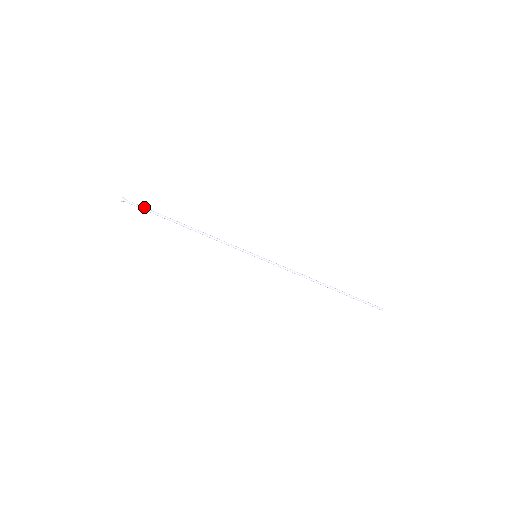
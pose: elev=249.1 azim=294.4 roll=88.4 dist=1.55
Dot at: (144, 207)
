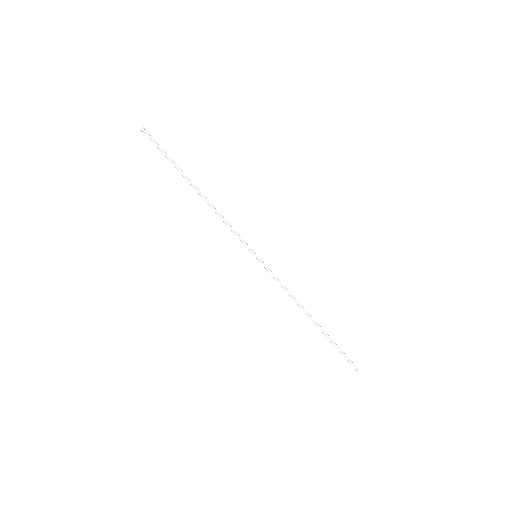
Dot at: occluded
